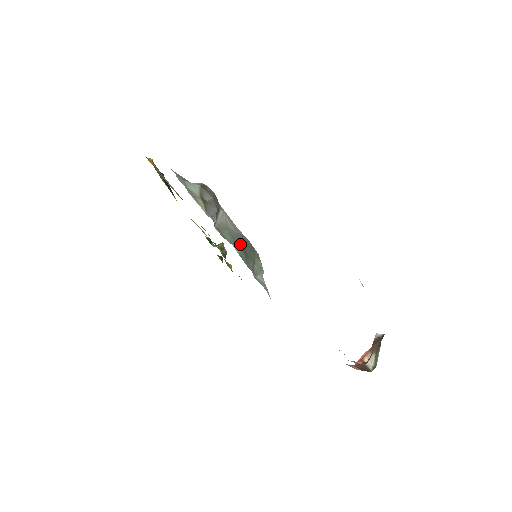
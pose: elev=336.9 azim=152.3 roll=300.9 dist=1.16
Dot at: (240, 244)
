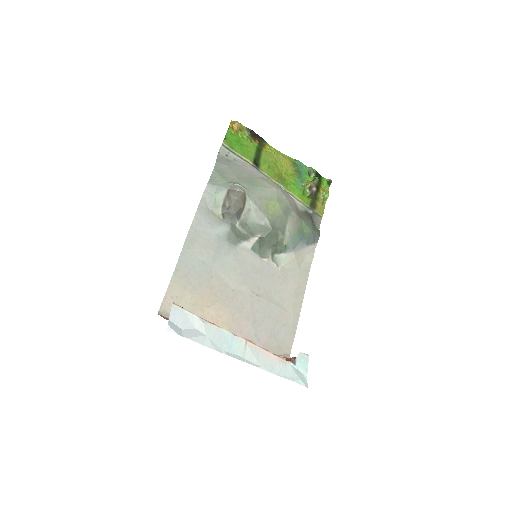
Dot at: (260, 235)
